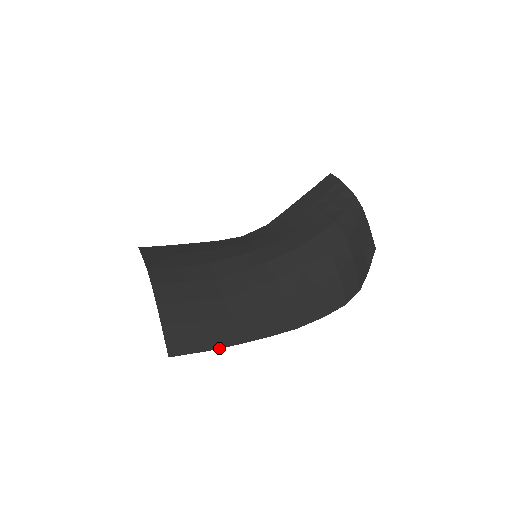
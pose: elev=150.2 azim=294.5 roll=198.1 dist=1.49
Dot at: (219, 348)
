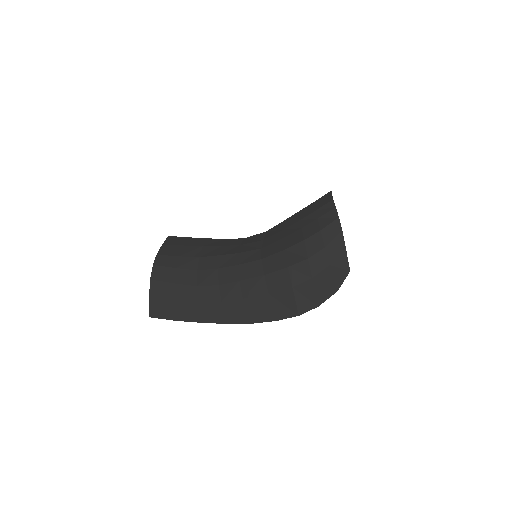
Dot at: (184, 321)
